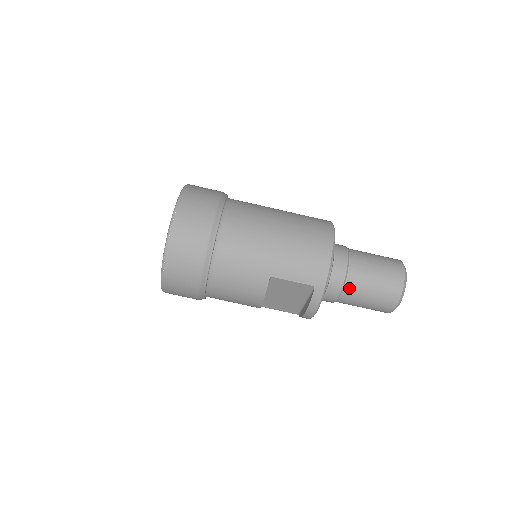
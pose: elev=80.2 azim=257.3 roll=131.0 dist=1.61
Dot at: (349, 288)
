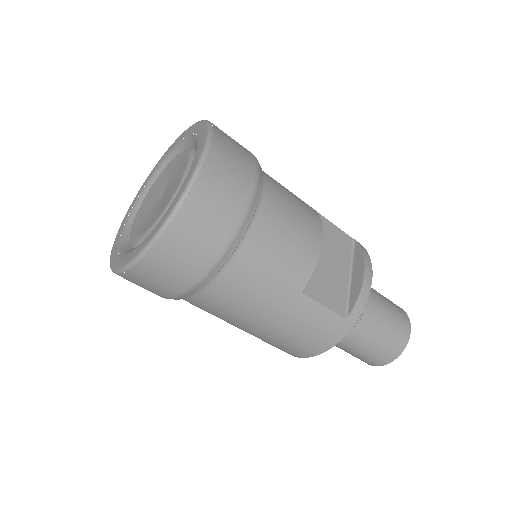
Dot at: occluded
